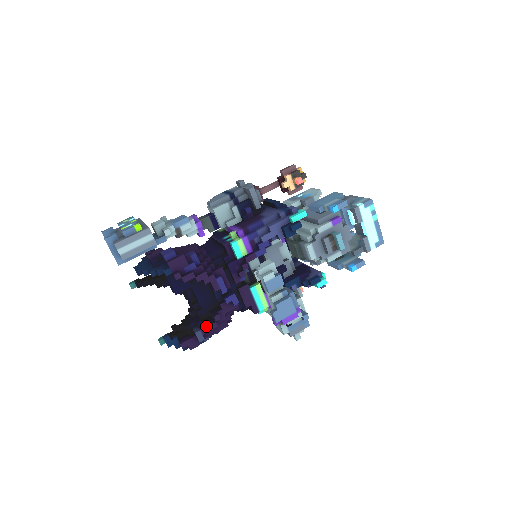
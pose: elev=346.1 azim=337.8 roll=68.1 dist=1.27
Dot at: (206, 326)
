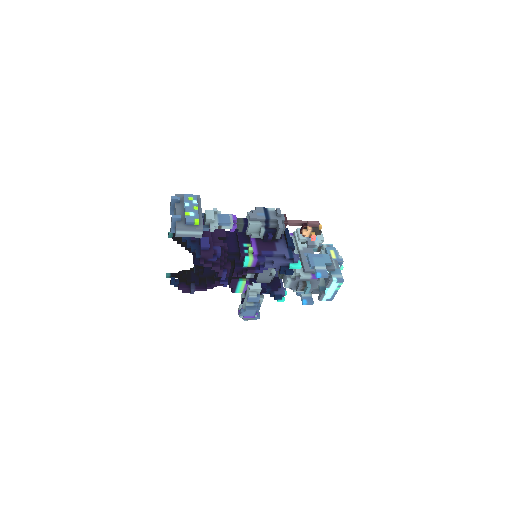
Dot at: (200, 288)
